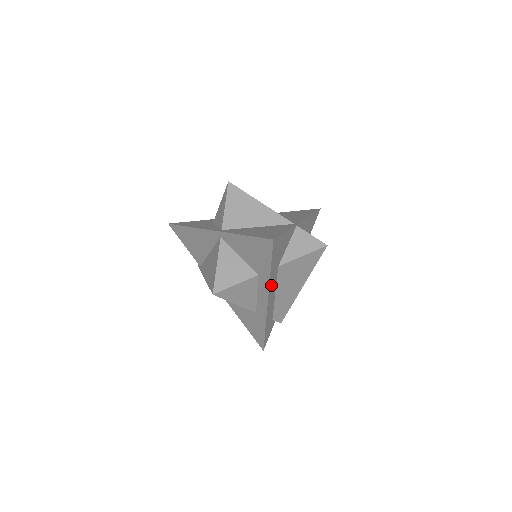
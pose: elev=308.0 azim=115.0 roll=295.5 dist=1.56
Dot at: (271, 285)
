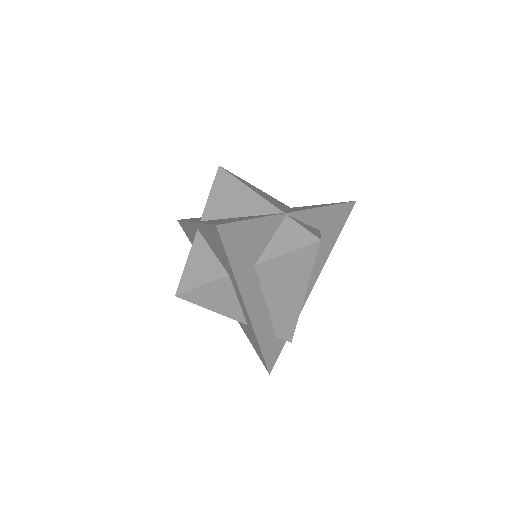
Dot at: (246, 289)
